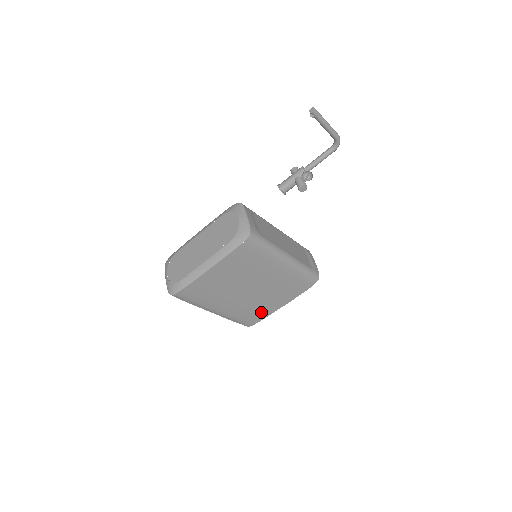
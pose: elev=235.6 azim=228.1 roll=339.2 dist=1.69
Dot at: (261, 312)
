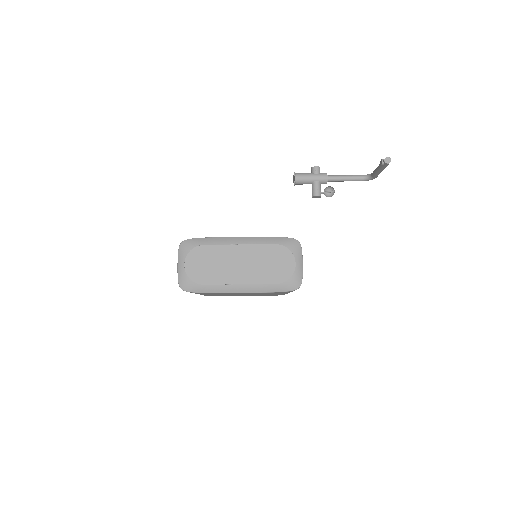
Dot at: occluded
